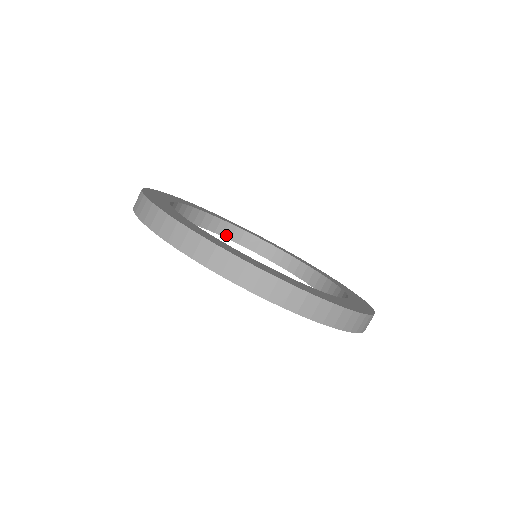
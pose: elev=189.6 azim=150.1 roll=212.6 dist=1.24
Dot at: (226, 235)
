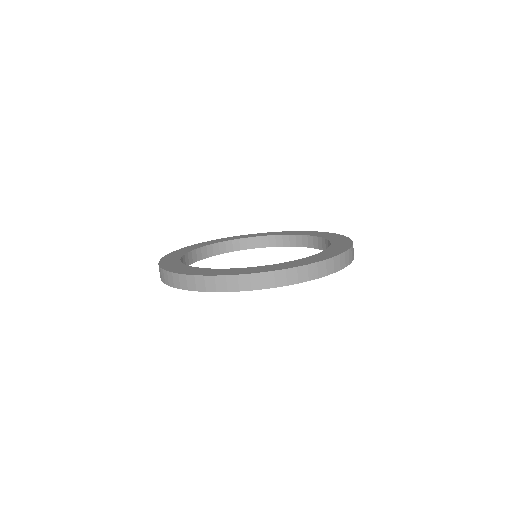
Dot at: (190, 262)
